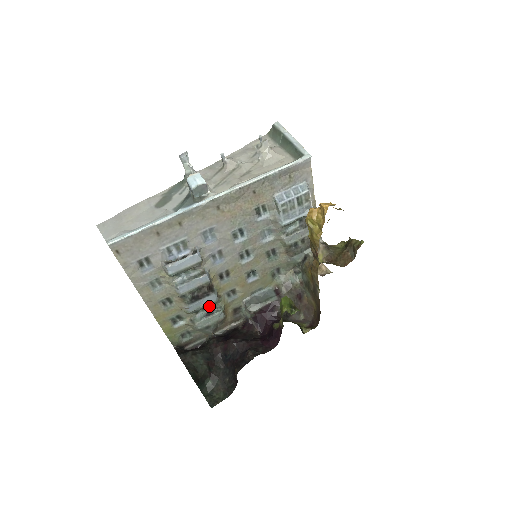
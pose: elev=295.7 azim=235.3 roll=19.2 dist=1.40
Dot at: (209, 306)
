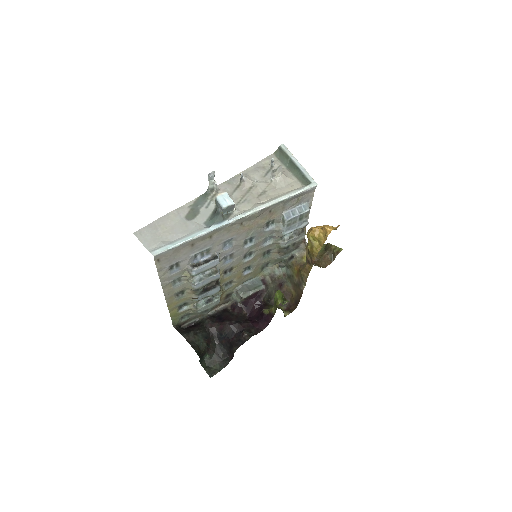
Dot at: occluded
